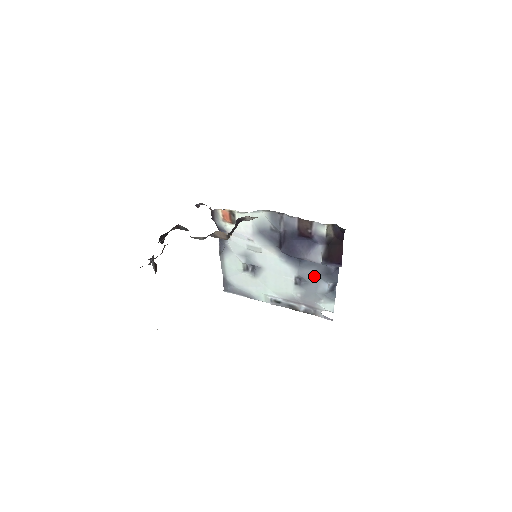
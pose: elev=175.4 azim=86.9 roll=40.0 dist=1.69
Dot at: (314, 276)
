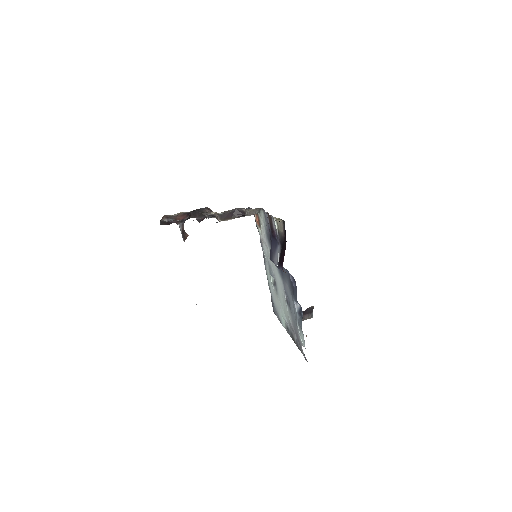
Dot at: (289, 291)
